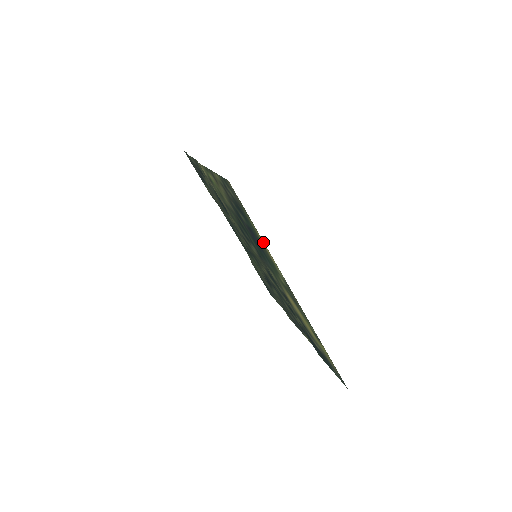
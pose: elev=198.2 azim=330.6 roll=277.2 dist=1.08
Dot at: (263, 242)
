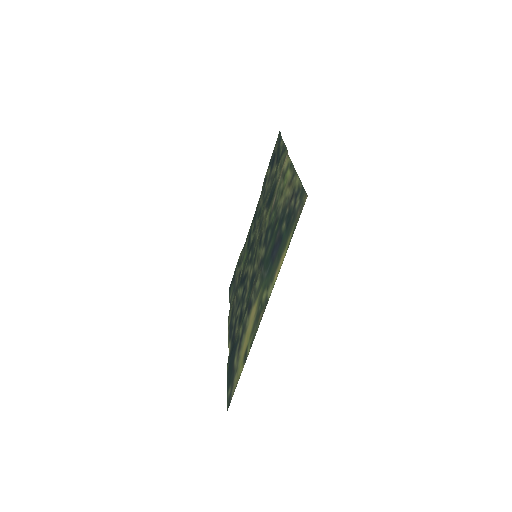
Dot at: (283, 259)
